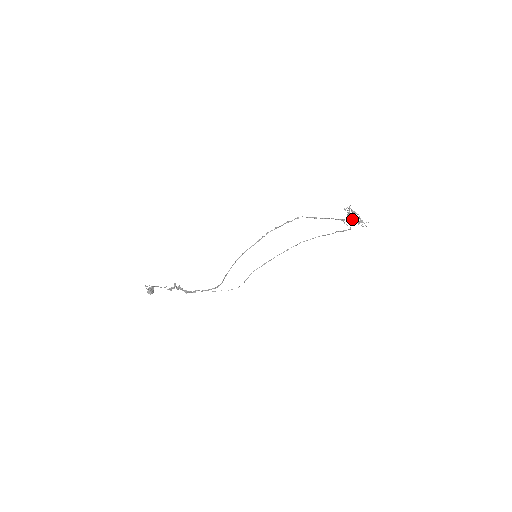
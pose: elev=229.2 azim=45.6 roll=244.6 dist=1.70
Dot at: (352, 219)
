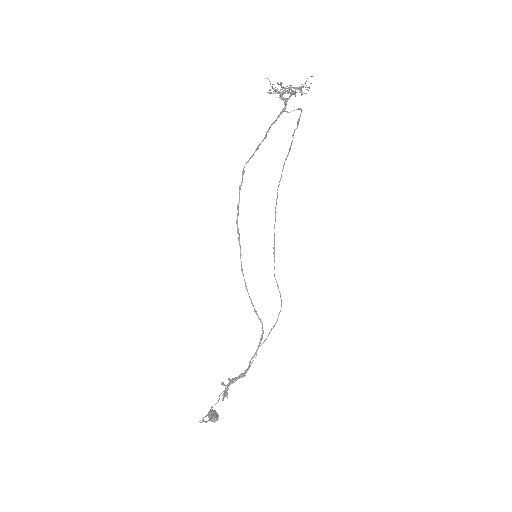
Dot at: (290, 96)
